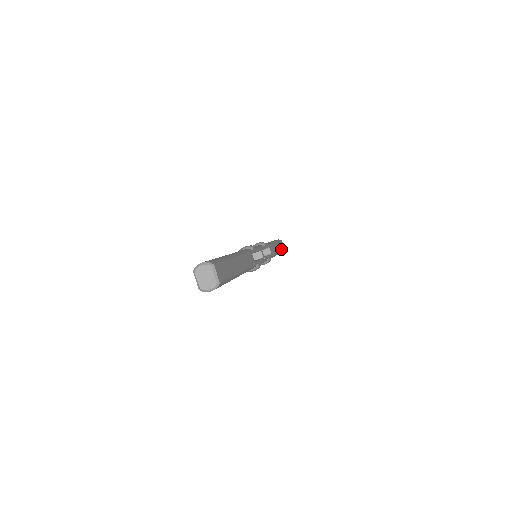
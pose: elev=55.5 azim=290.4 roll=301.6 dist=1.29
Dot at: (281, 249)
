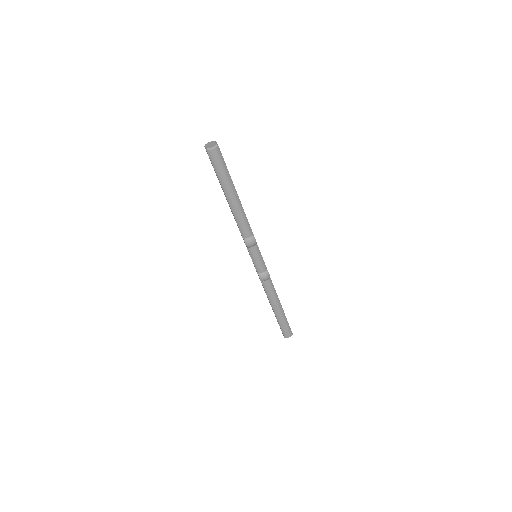
Dot at: occluded
